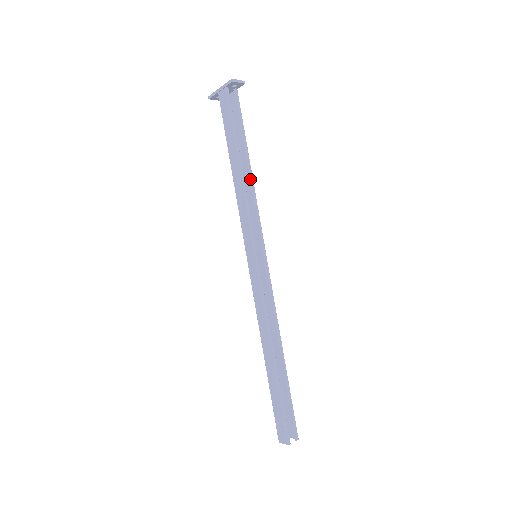
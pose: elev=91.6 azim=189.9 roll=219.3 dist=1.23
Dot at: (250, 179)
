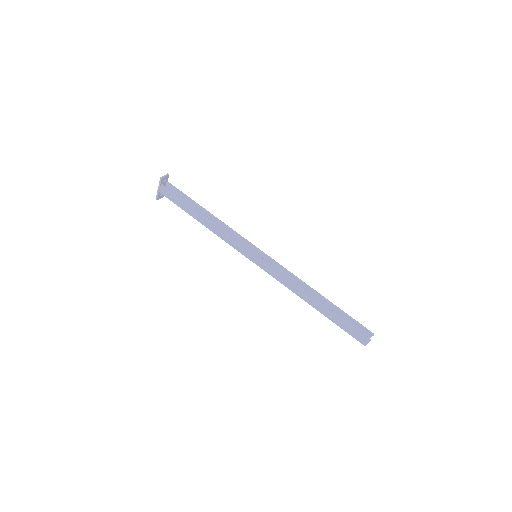
Dot at: (216, 219)
